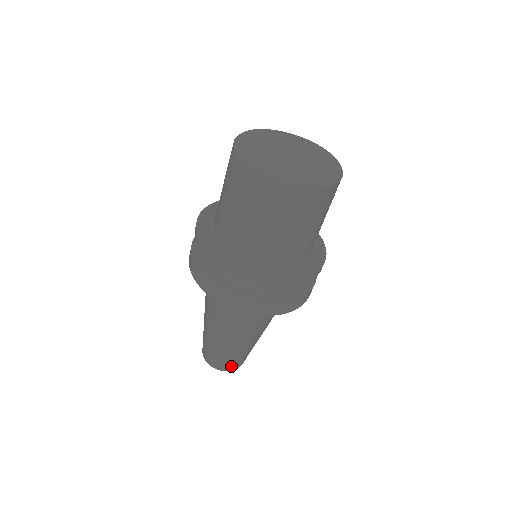
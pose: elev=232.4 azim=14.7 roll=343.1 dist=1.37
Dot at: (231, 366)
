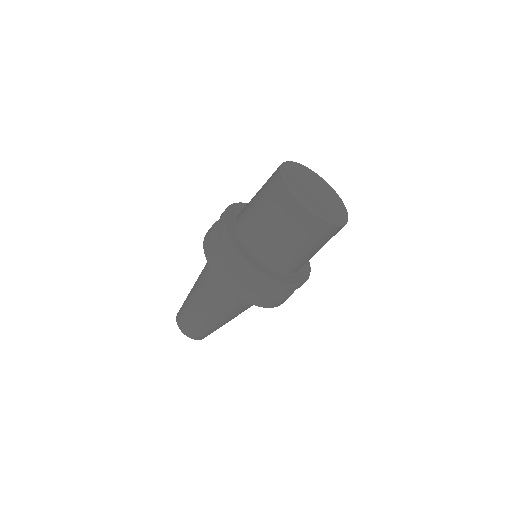
Dot at: (189, 331)
